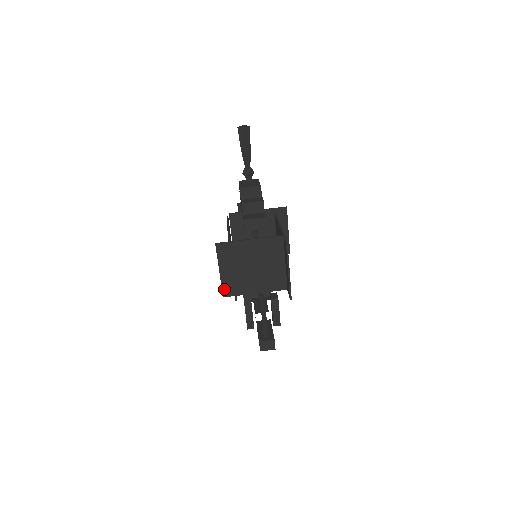
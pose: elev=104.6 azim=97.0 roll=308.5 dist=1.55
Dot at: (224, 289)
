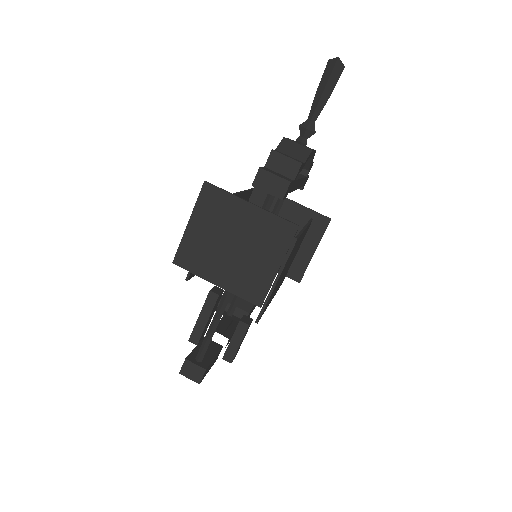
Dot at: (180, 252)
